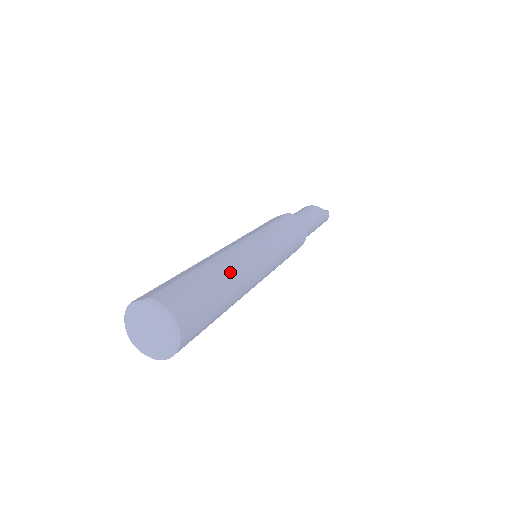
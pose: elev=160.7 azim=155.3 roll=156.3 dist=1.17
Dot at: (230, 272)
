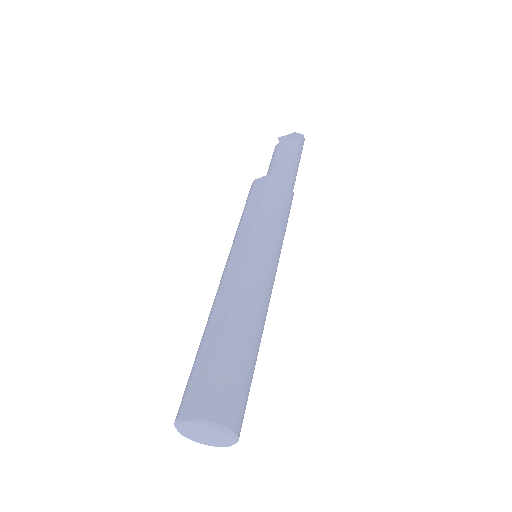
Dot at: (251, 324)
